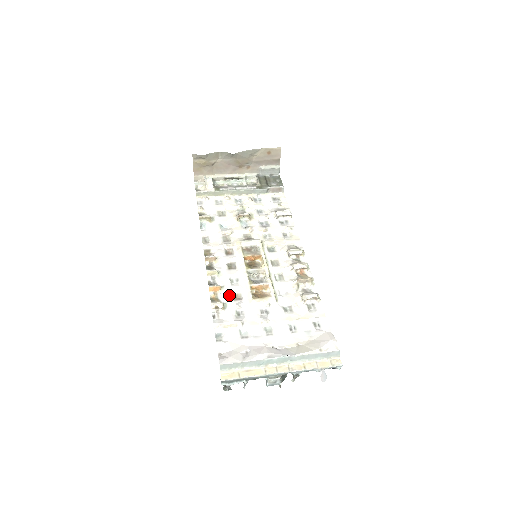
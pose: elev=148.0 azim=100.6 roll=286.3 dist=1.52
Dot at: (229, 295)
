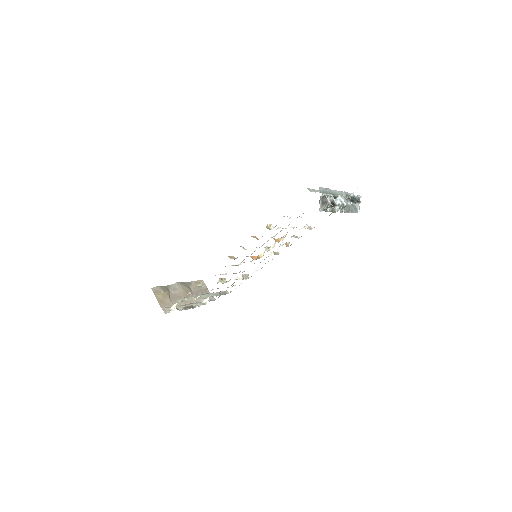
Dot at: occluded
